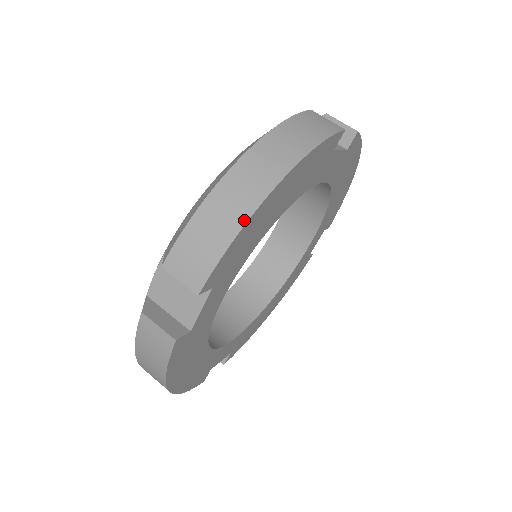
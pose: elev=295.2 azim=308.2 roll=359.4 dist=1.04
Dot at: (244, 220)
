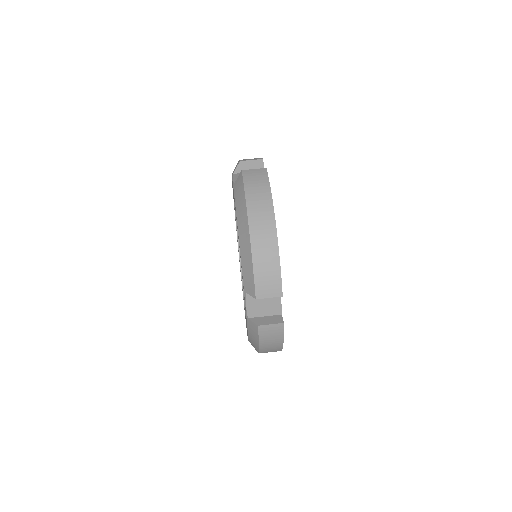
Dot at: (277, 250)
